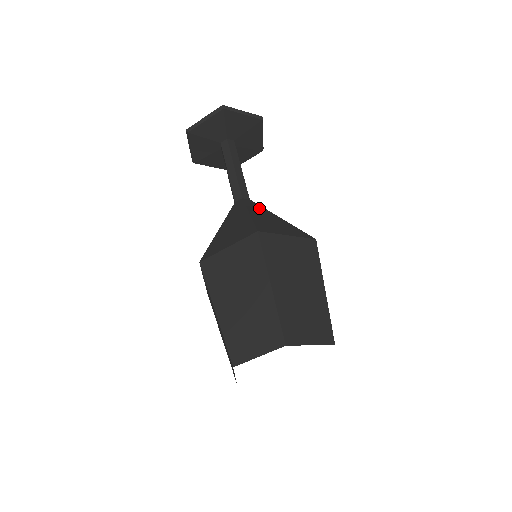
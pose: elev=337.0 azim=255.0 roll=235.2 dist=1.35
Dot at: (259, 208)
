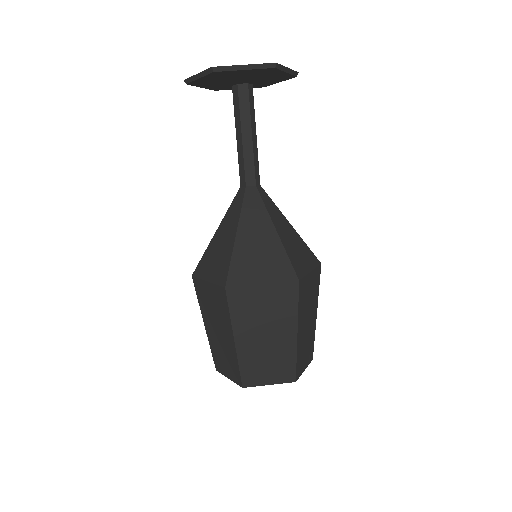
Dot at: (274, 209)
